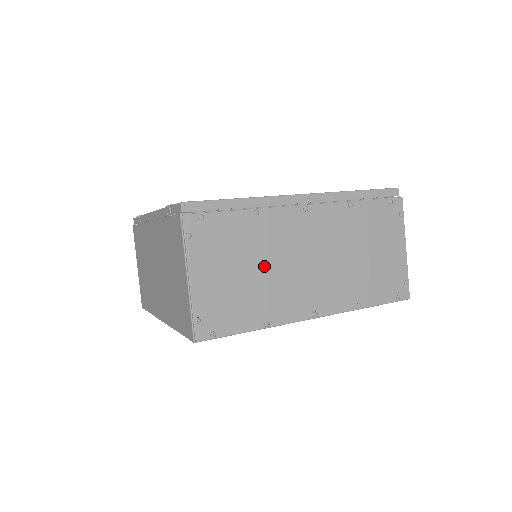
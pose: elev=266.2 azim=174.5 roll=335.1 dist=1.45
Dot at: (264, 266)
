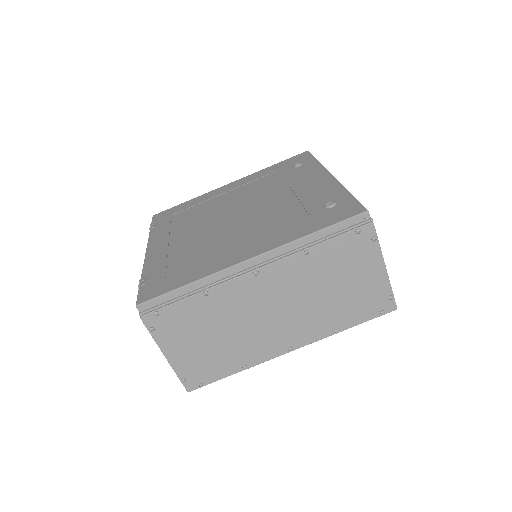
Dot at: (228, 330)
